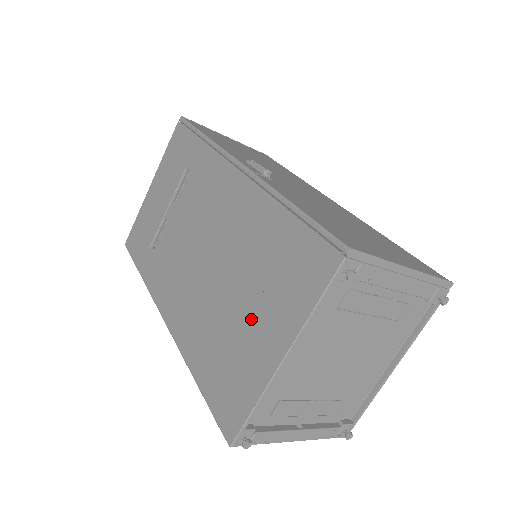
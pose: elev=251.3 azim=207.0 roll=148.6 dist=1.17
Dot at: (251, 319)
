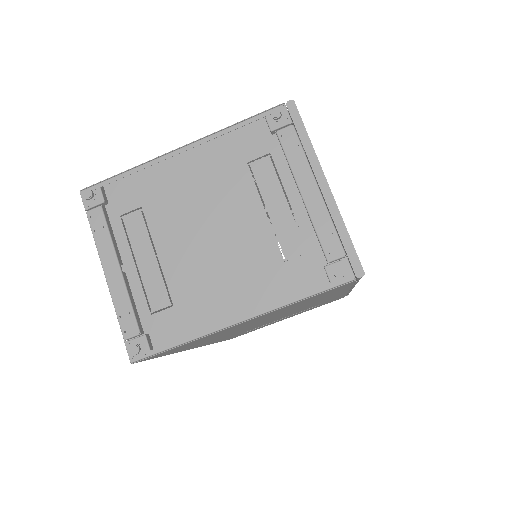
Dot at: occluded
